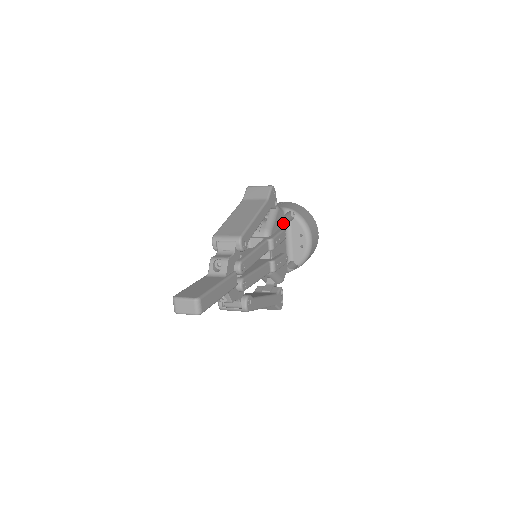
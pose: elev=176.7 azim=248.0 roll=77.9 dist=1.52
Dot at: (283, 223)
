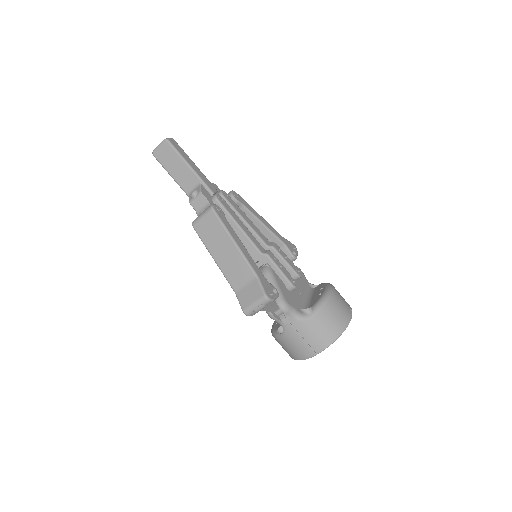
Dot at: (305, 285)
